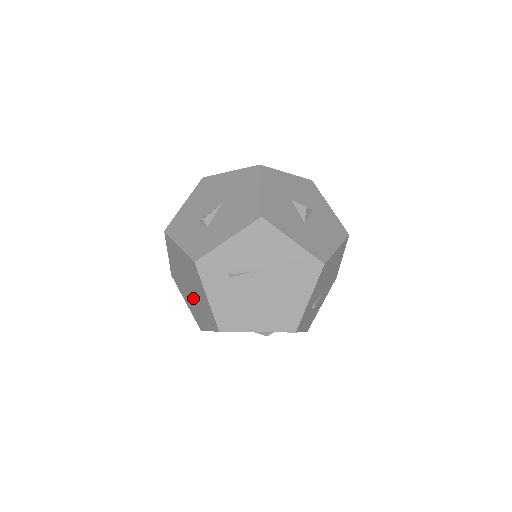
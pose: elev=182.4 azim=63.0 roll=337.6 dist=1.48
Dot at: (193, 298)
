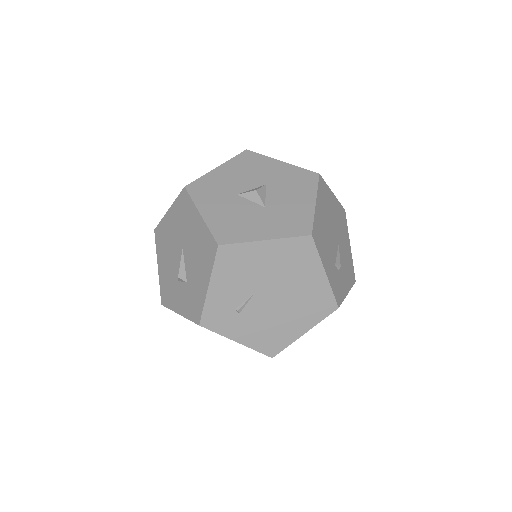
Dot at: occluded
